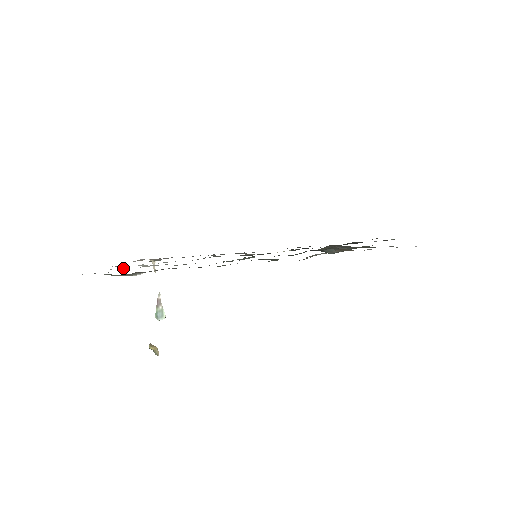
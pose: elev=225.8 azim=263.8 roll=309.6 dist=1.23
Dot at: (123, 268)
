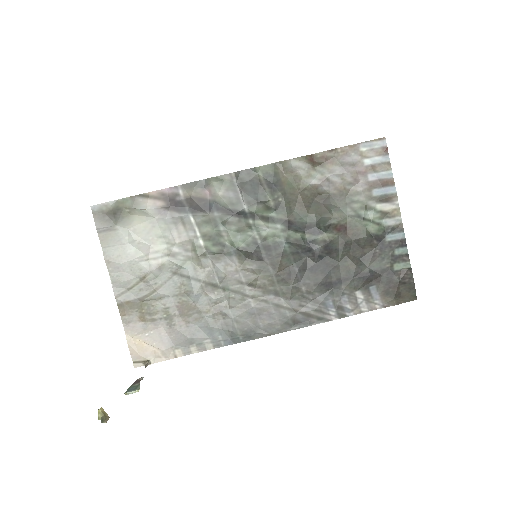
Dot at: (125, 245)
